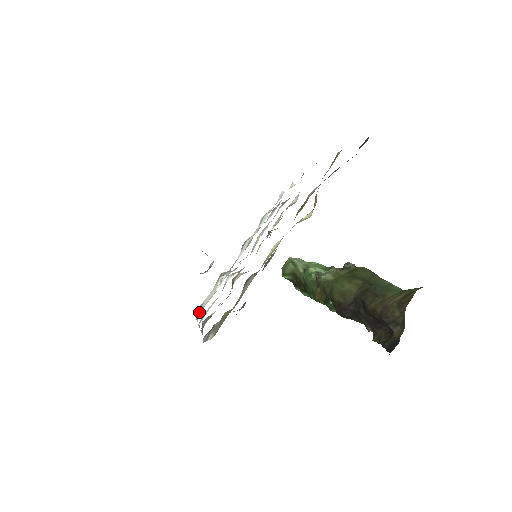
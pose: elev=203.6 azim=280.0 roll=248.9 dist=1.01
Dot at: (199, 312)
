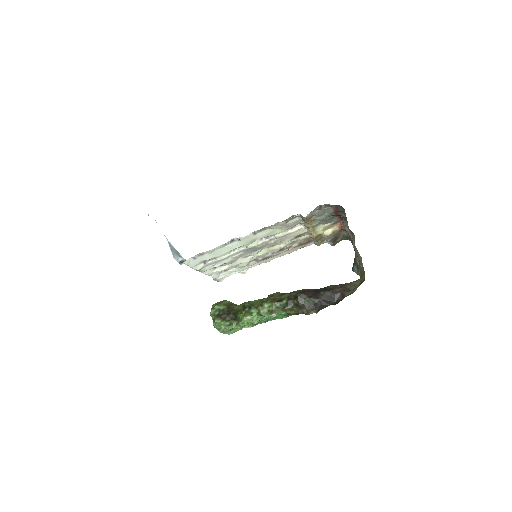
Dot at: (225, 243)
